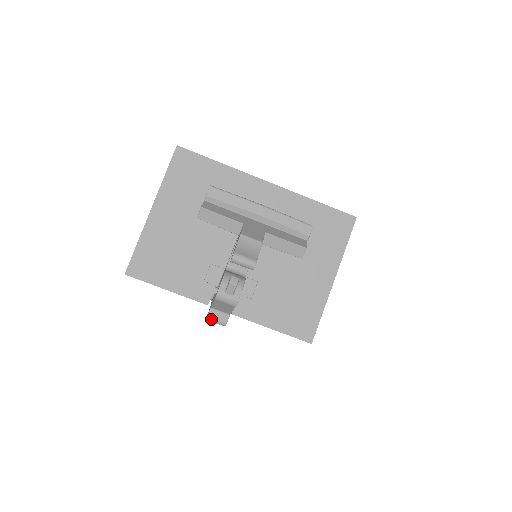
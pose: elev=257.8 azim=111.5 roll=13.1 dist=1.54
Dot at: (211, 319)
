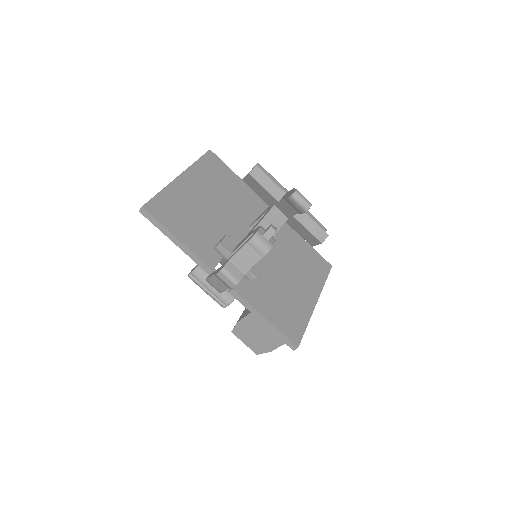
Dot at: (226, 271)
